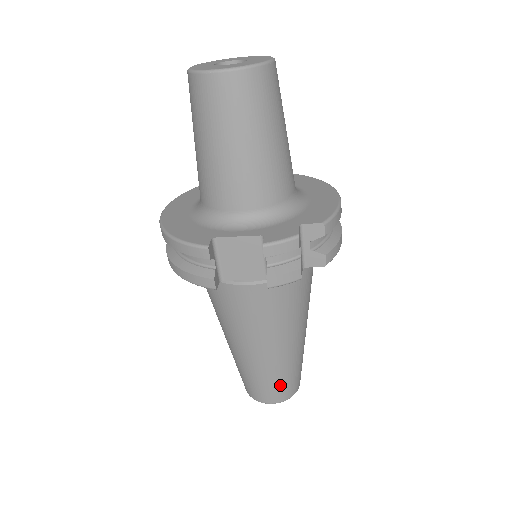
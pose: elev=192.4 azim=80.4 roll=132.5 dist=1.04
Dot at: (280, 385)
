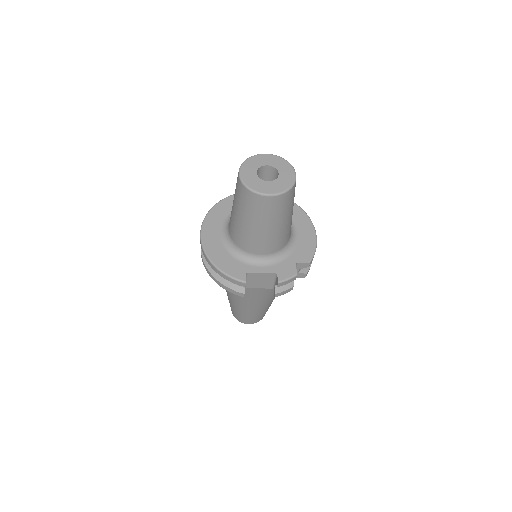
Dot at: (259, 317)
